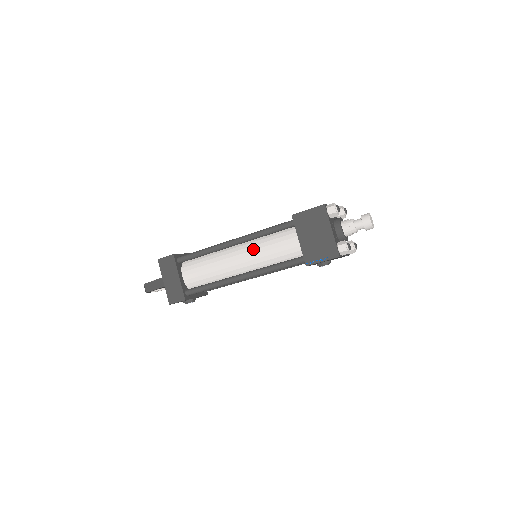
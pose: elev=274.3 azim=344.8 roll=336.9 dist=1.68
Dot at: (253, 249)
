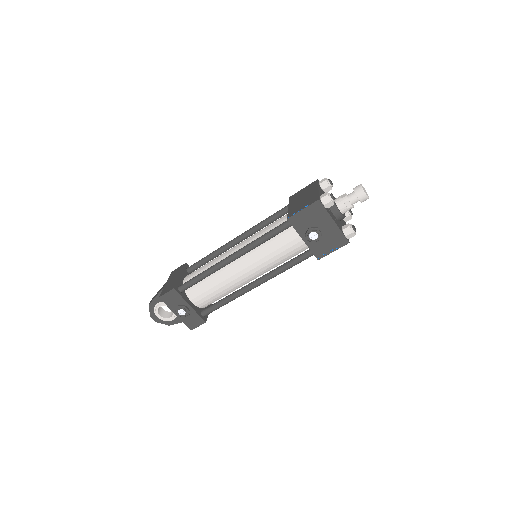
Dot at: (251, 236)
